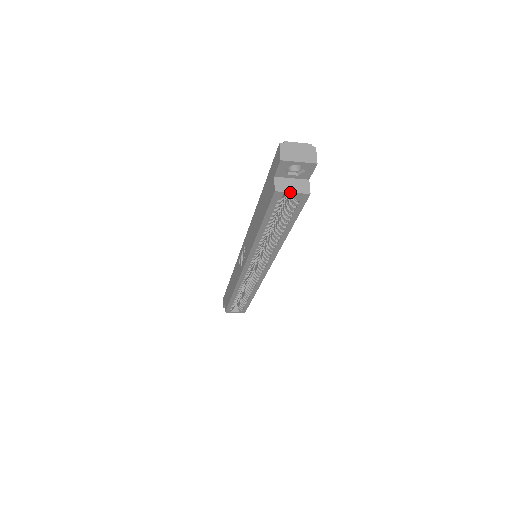
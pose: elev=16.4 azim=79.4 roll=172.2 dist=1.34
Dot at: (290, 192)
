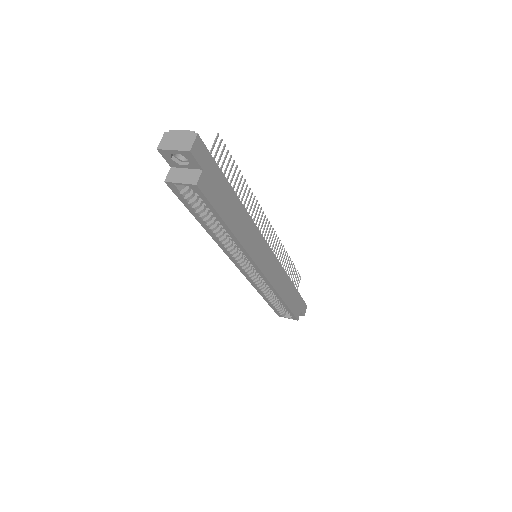
Dot at: (178, 183)
